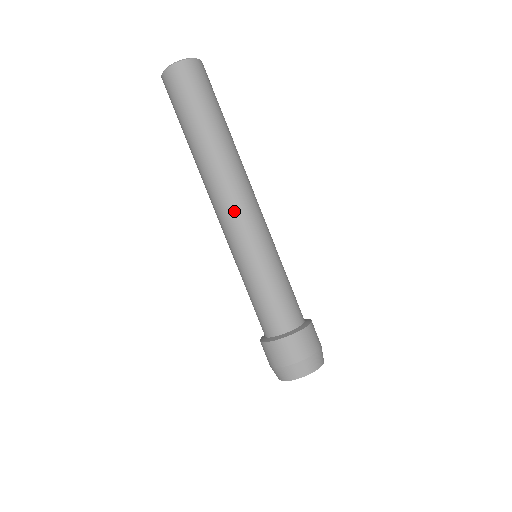
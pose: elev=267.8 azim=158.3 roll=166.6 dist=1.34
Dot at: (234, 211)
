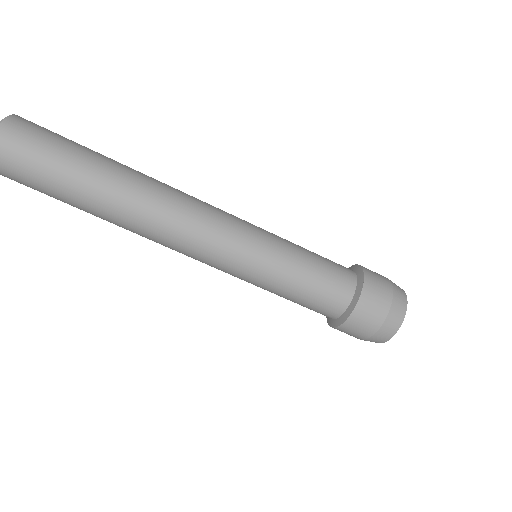
Dot at: (205, 221)
